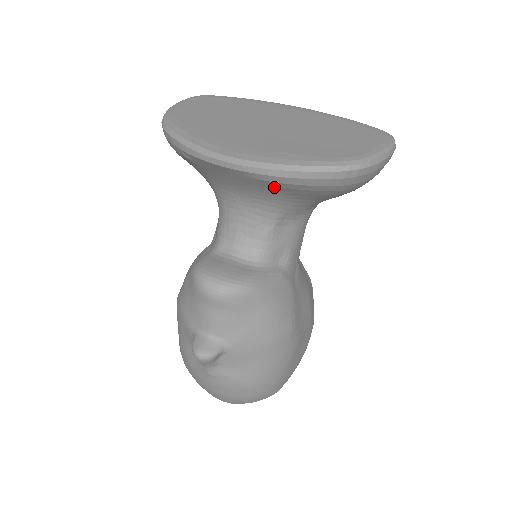
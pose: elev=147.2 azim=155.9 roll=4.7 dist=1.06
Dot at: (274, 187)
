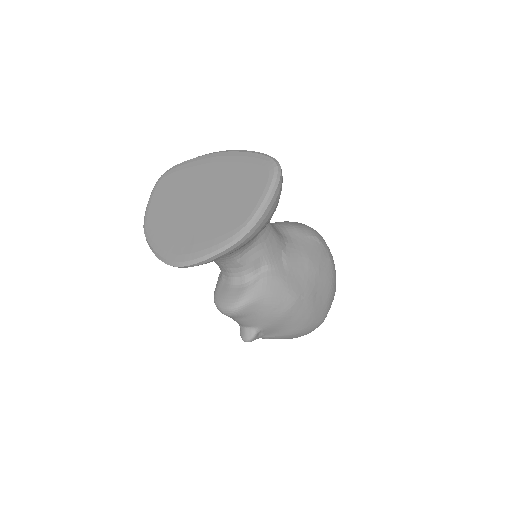
Dot at: occluded
